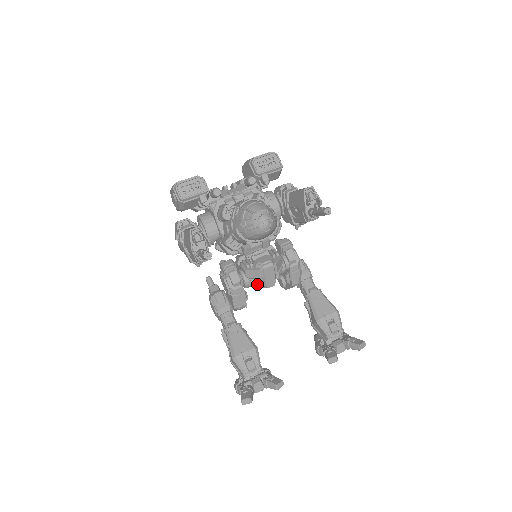
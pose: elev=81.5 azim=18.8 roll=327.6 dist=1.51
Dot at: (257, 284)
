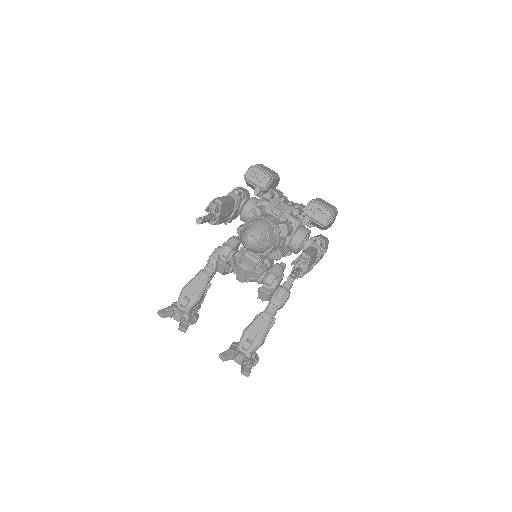
Dot at: occluded
